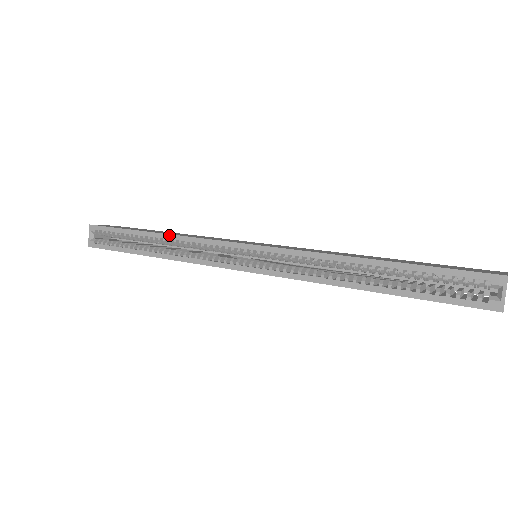
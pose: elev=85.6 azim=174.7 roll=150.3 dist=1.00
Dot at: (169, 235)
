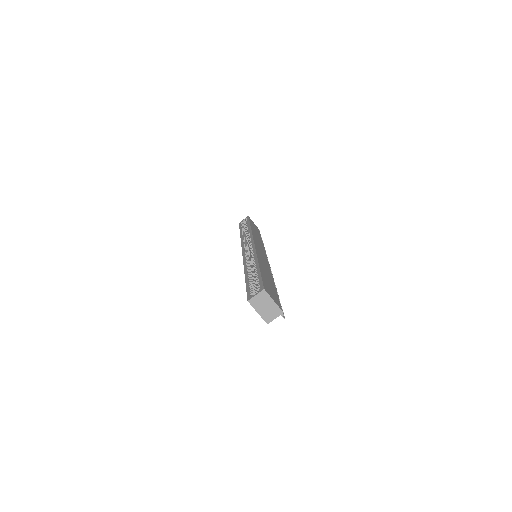
Dot at: (251, 230)
